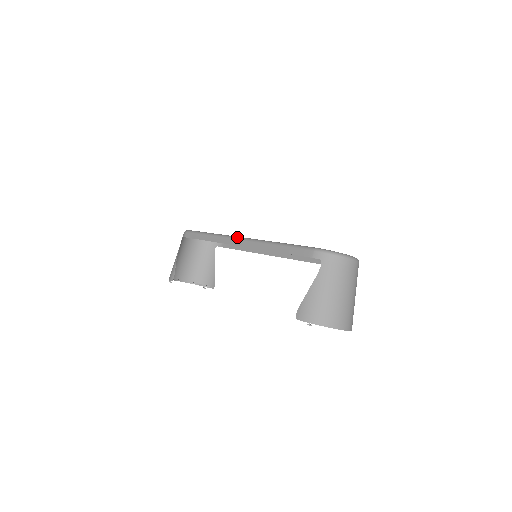
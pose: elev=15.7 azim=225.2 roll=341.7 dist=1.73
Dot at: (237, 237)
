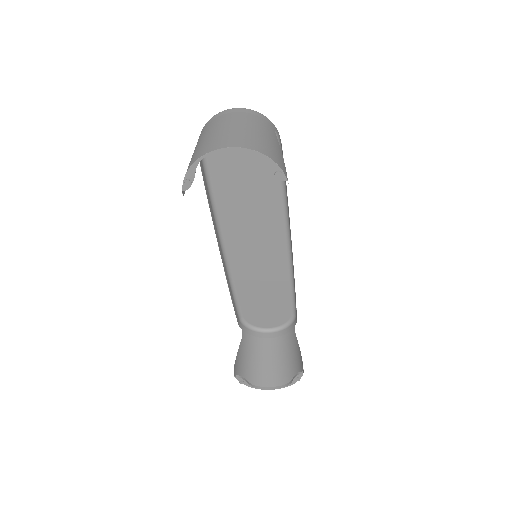
Dot at: (223, 250)
